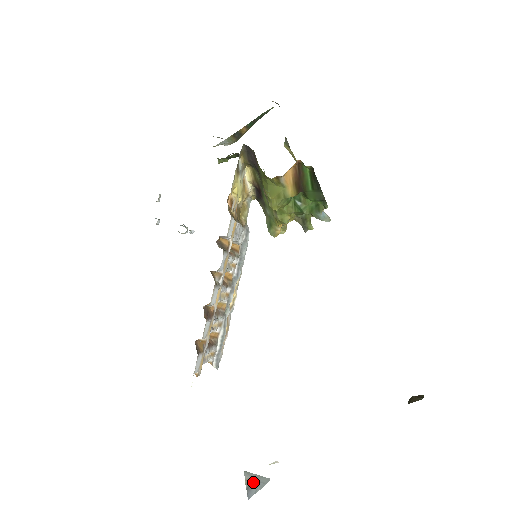
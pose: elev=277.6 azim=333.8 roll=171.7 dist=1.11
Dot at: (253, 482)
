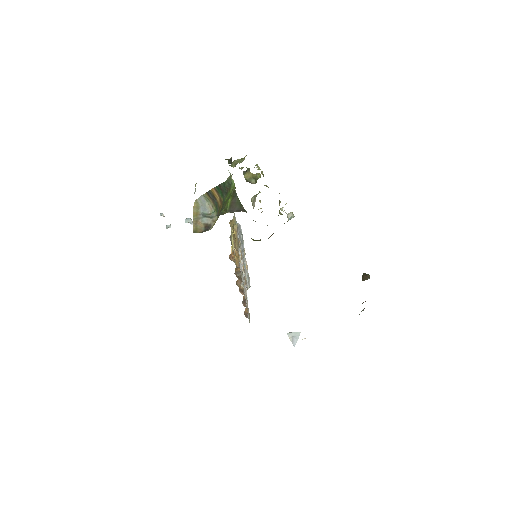
Dot at: (293, 338)
